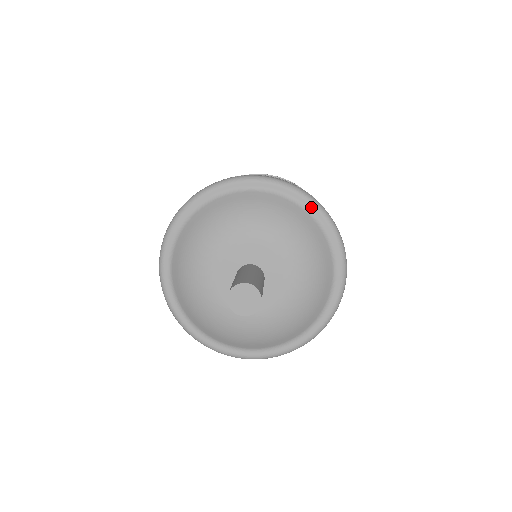
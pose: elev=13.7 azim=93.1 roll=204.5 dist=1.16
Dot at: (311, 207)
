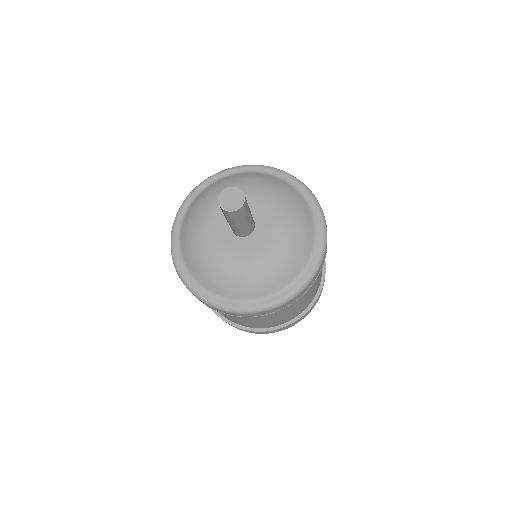
Dot at: (295, 183)
